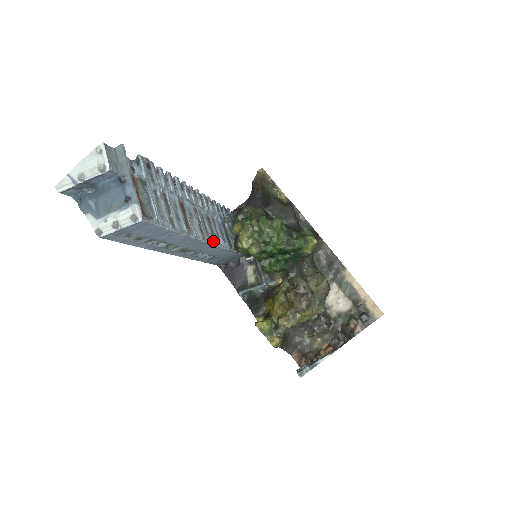
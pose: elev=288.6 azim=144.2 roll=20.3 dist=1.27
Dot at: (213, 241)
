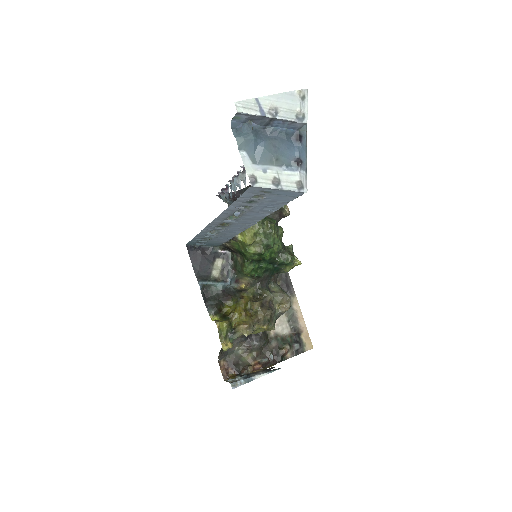
Dot at: occluded
